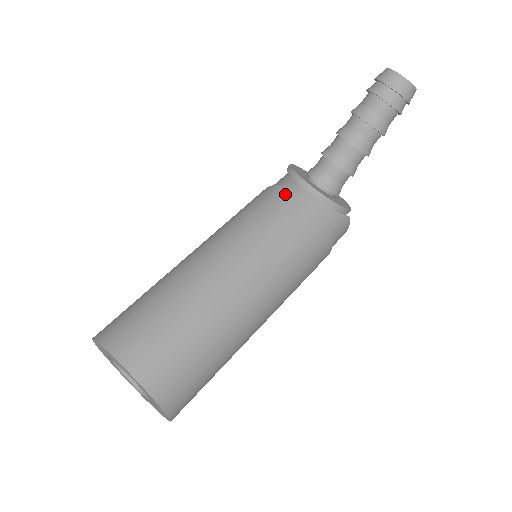
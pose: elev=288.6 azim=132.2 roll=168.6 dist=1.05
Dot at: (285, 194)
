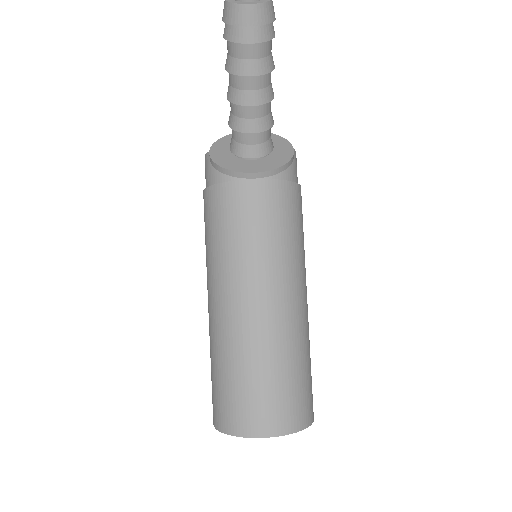
Dot at: (234, 191)
